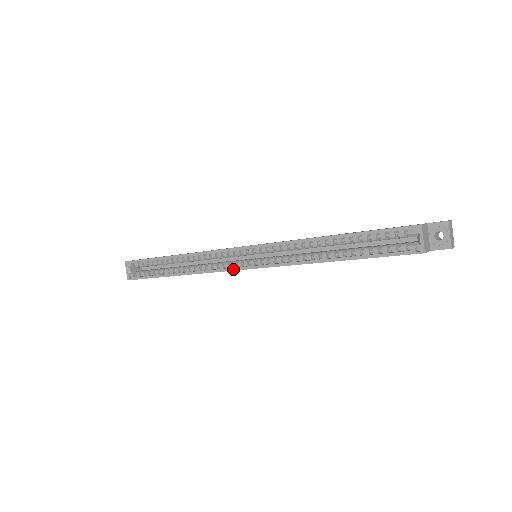
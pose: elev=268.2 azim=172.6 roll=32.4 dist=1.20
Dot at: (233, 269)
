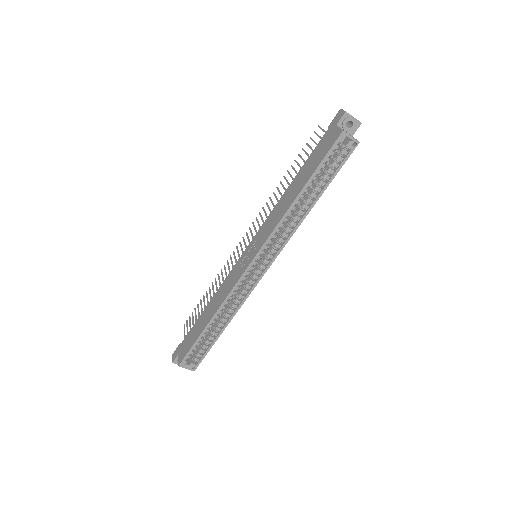
Dot at: (260, 279)
